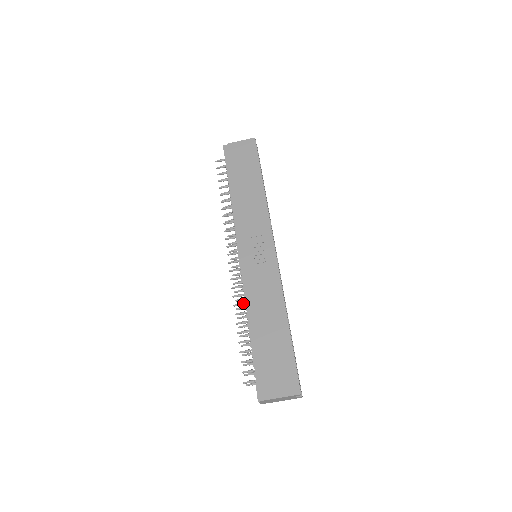
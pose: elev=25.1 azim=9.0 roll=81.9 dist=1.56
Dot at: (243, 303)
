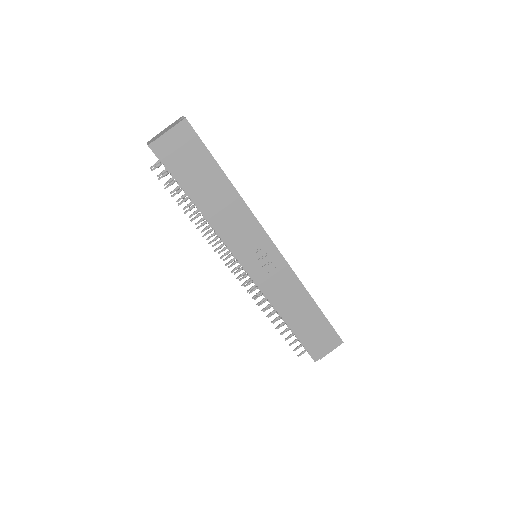
Dot at: occluded
